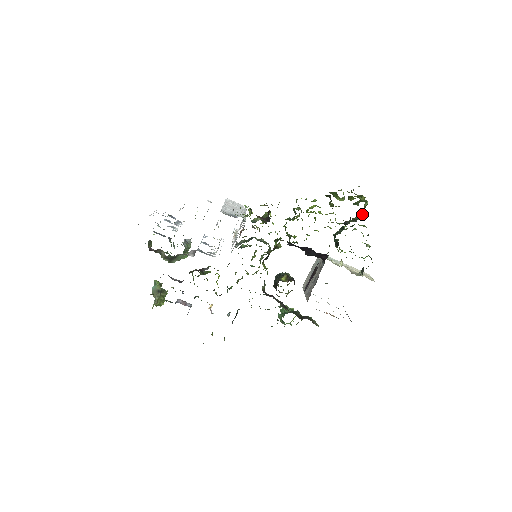
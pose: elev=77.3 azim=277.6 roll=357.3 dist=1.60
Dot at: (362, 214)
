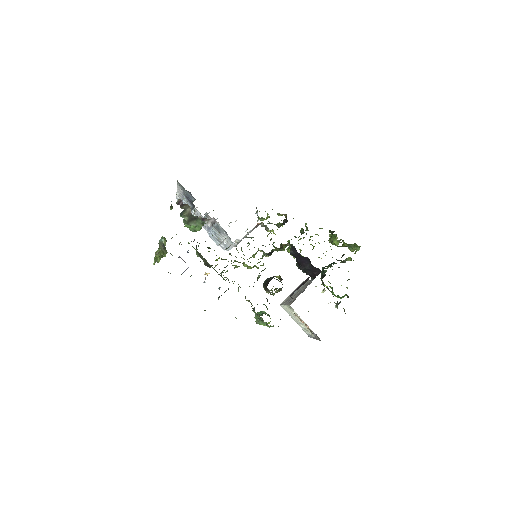
Dot at: (351, 258)
